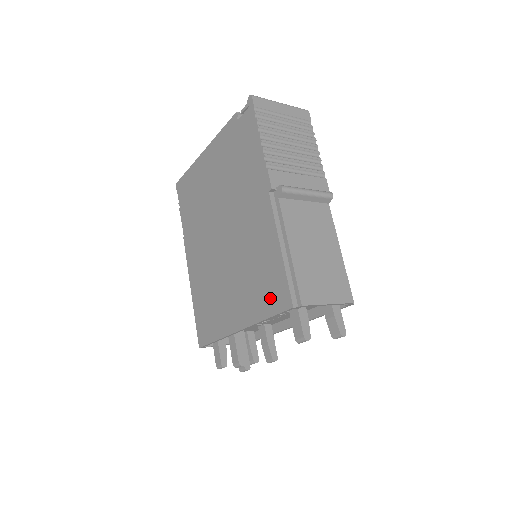
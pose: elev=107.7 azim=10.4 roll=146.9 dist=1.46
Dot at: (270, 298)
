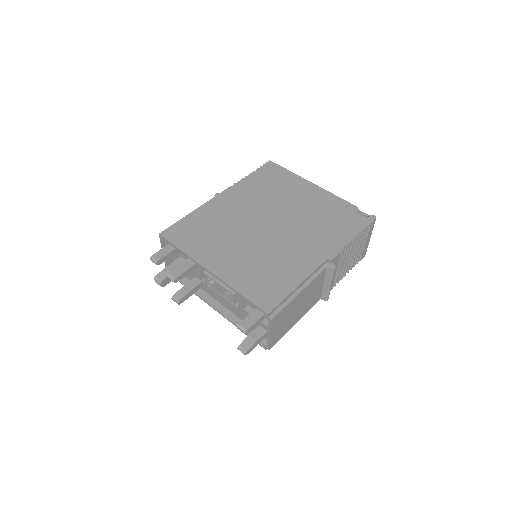
Dot at: (258, 291)
